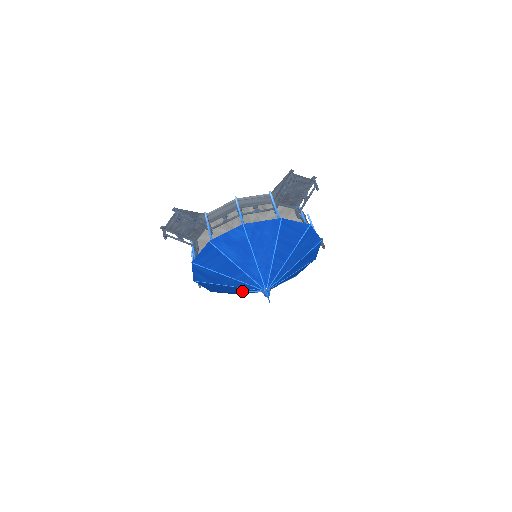
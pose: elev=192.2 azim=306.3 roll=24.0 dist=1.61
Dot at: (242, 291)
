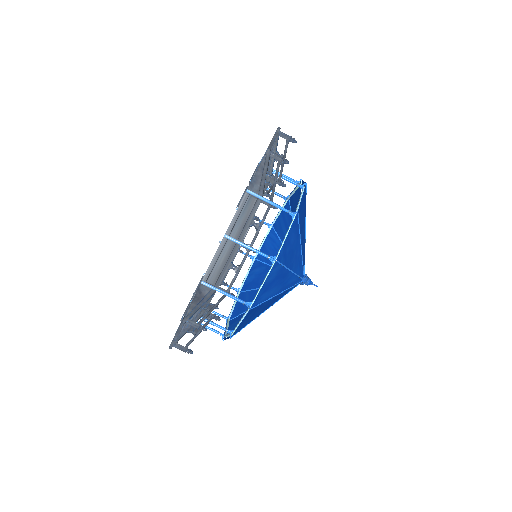
Dot at: occluded
